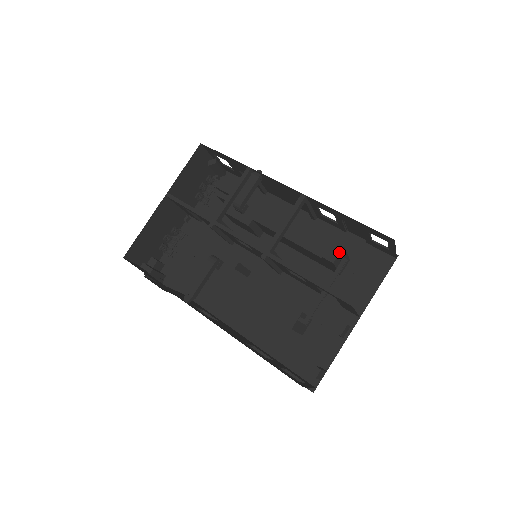
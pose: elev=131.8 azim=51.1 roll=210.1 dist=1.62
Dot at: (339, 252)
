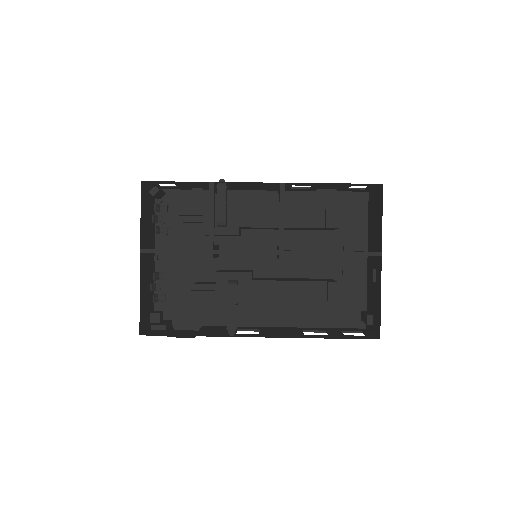
Dot at: (339, 216)
